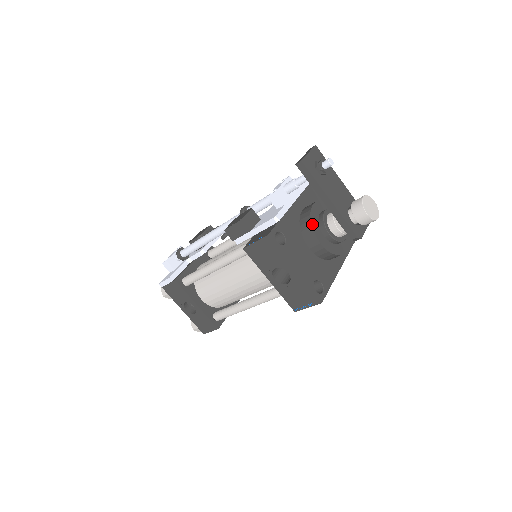
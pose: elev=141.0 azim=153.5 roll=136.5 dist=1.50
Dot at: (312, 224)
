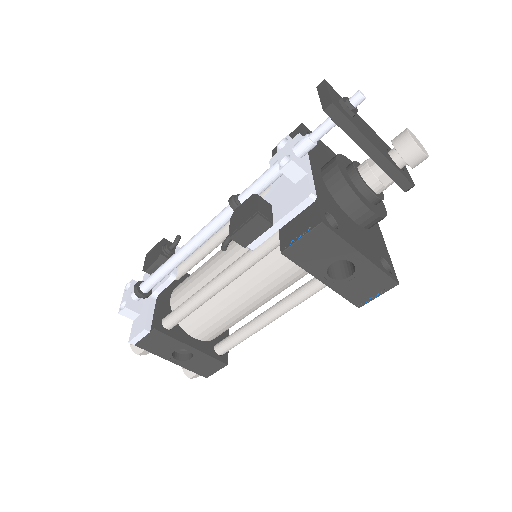
Dot at: (351, 188)
